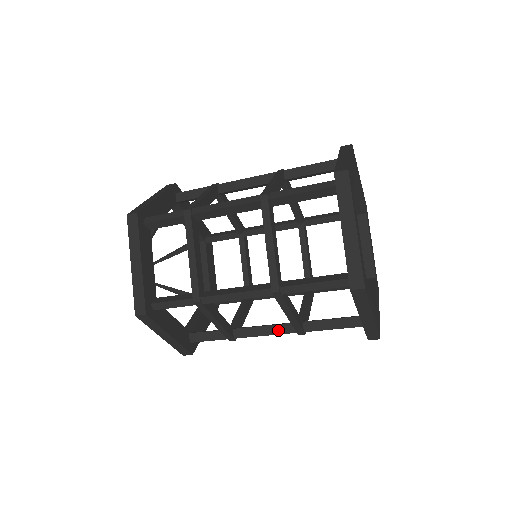
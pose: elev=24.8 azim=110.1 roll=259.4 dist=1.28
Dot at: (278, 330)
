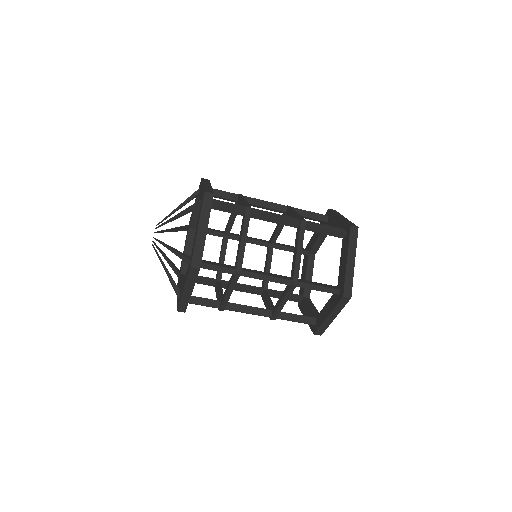
Dot at: (259, 312)
